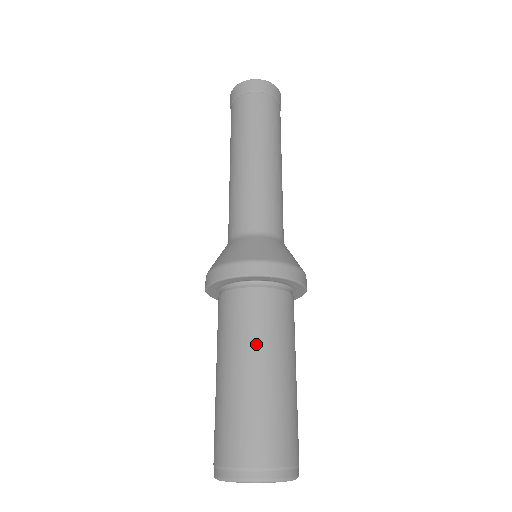
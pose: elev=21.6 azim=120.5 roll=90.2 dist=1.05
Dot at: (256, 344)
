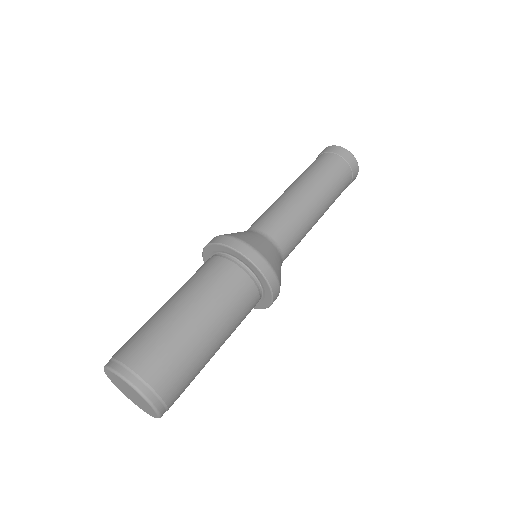
Dot at: (189, 289)
